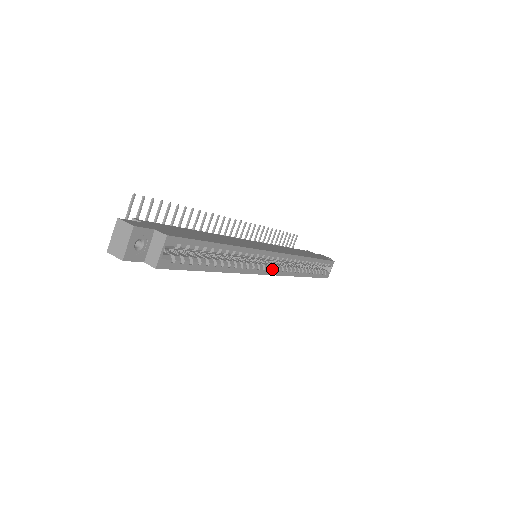
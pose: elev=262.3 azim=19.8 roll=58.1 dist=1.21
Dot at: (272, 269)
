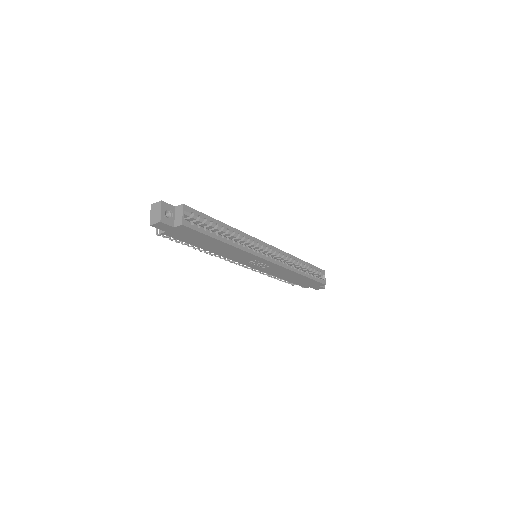
Dot at: (270, 257)
